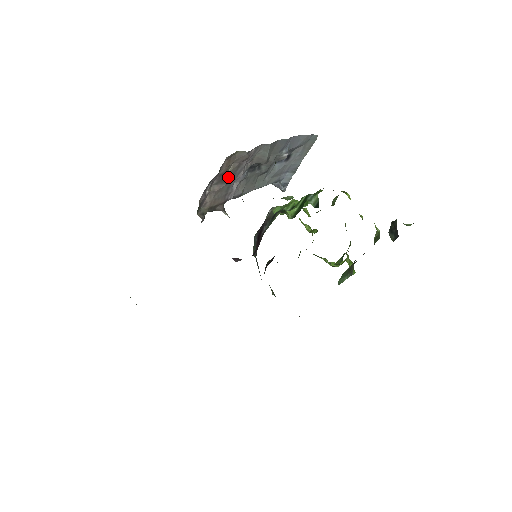
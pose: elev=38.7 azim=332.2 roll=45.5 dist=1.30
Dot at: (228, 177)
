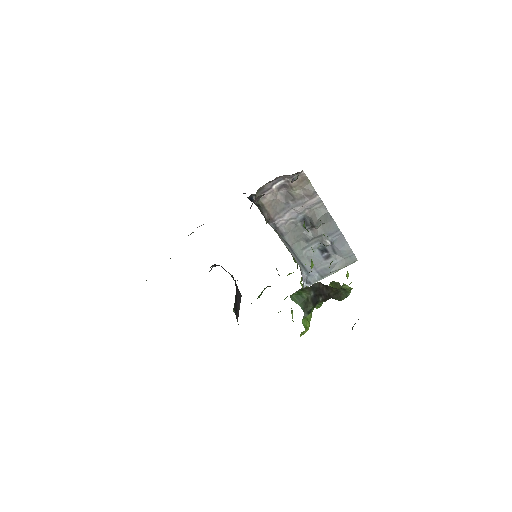
Dot at: (290, 198)
